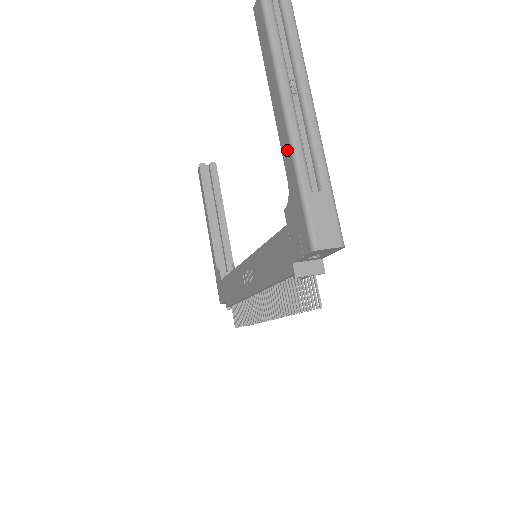
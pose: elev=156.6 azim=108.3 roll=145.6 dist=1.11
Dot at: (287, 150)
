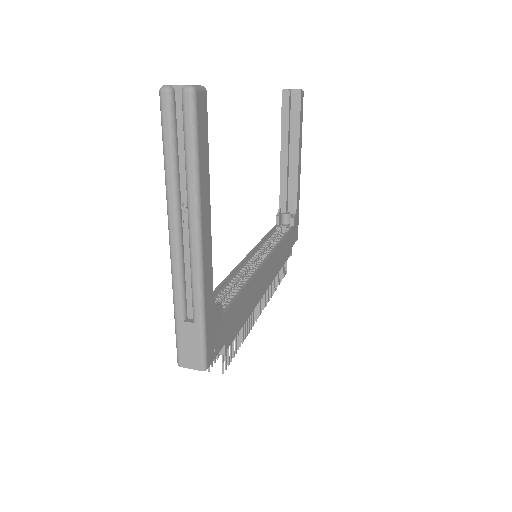
Dot at: occluded
